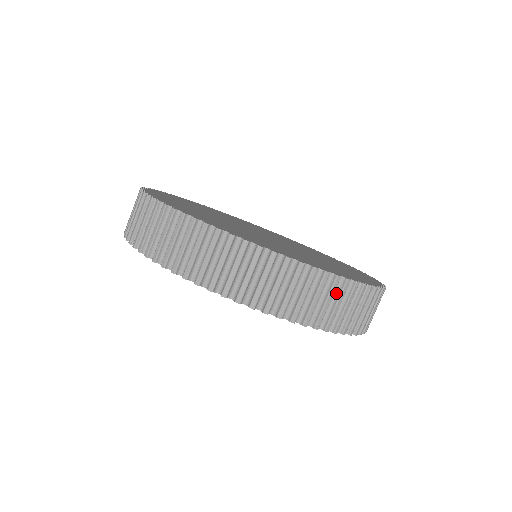
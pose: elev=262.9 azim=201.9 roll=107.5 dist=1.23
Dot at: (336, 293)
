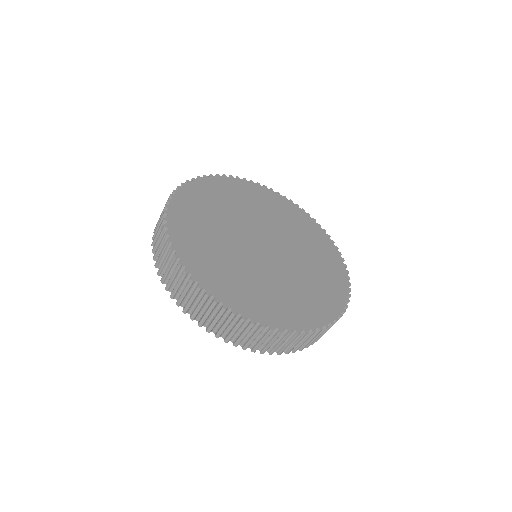
Dot at: (272, 335)
